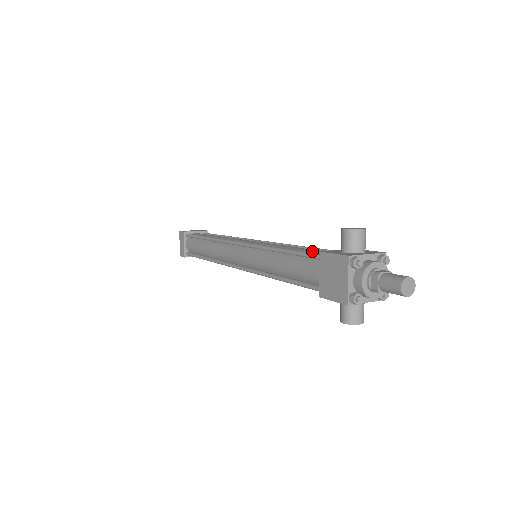
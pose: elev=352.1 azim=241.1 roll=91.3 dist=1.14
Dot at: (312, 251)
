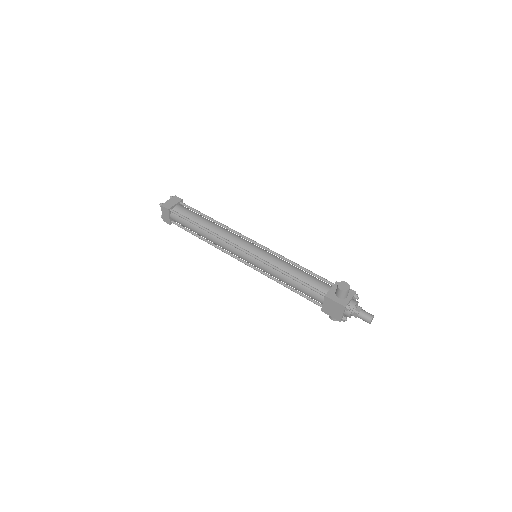
Dot at: (312, 282)
